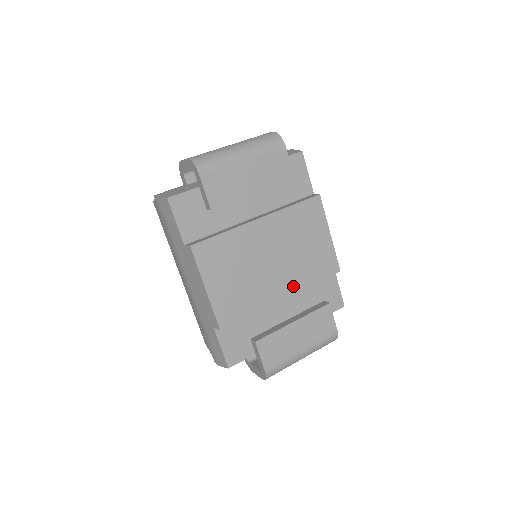
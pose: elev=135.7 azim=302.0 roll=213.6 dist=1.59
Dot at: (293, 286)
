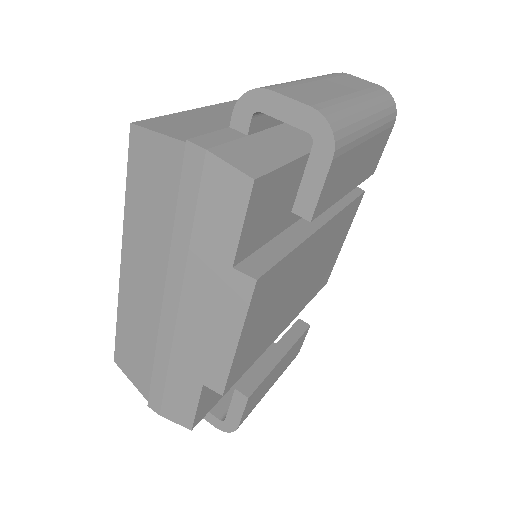
Dot at: (296, 311)
